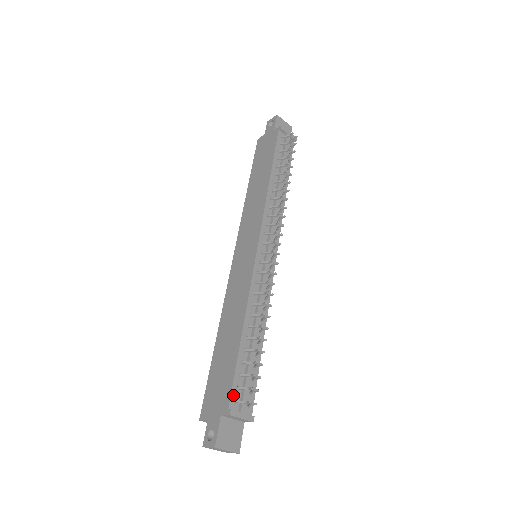
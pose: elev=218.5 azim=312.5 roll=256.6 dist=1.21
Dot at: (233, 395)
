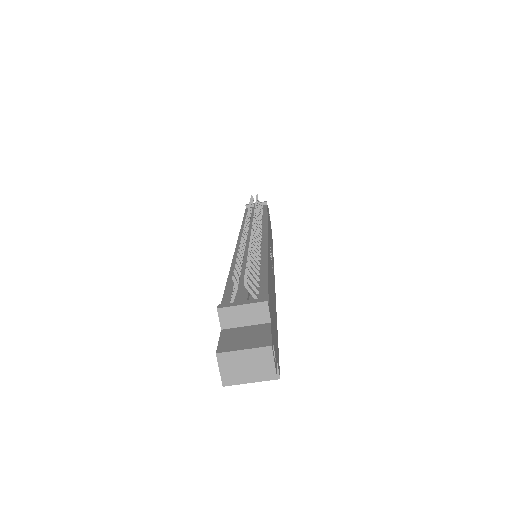
Dot at: (226, 302)
